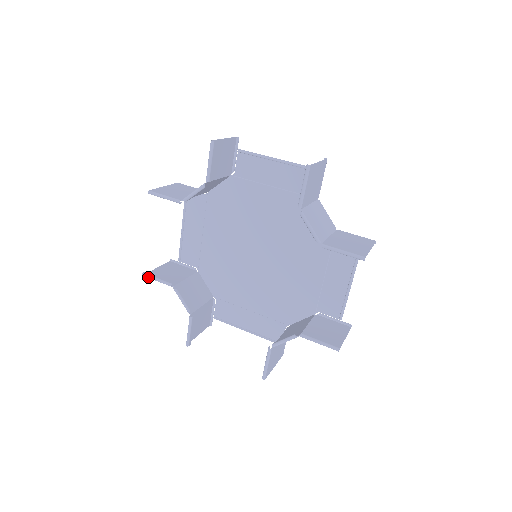
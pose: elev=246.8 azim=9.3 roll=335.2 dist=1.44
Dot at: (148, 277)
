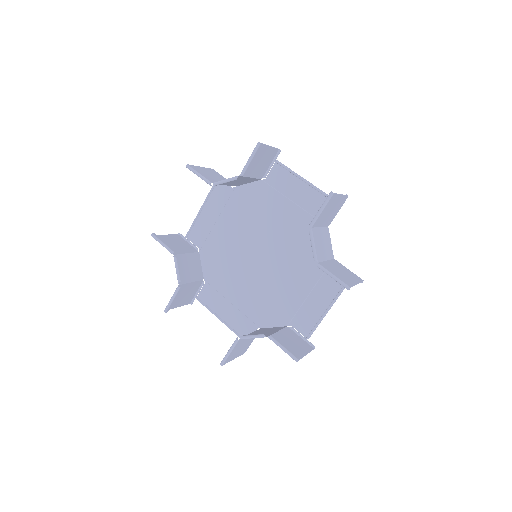
Dot at: (155, 239)
